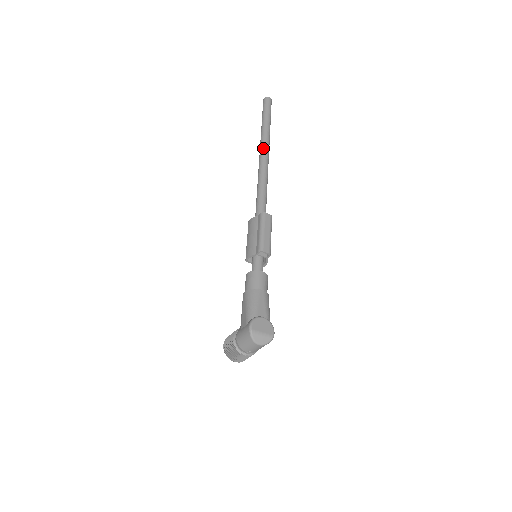
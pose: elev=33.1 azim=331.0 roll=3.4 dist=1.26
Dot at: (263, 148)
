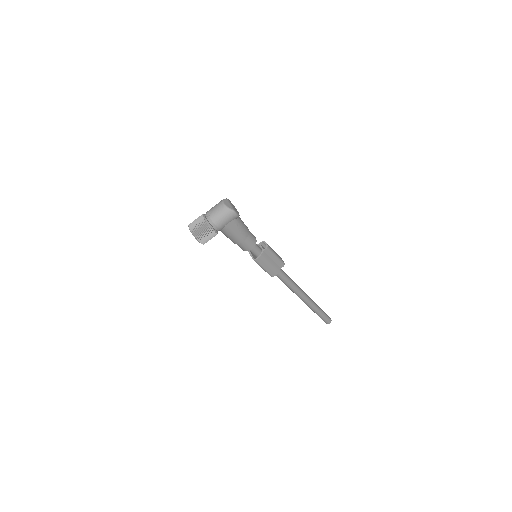
Dot at: occluded
